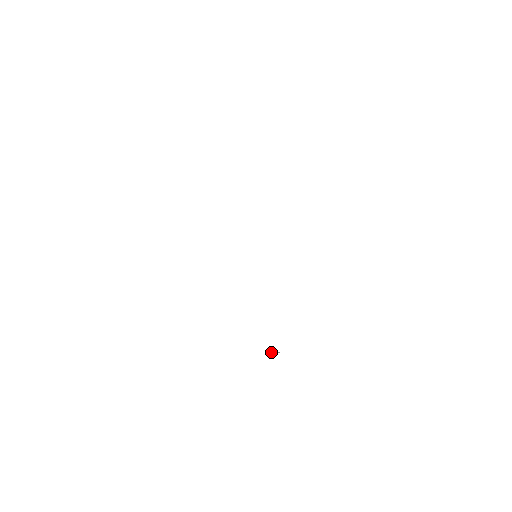
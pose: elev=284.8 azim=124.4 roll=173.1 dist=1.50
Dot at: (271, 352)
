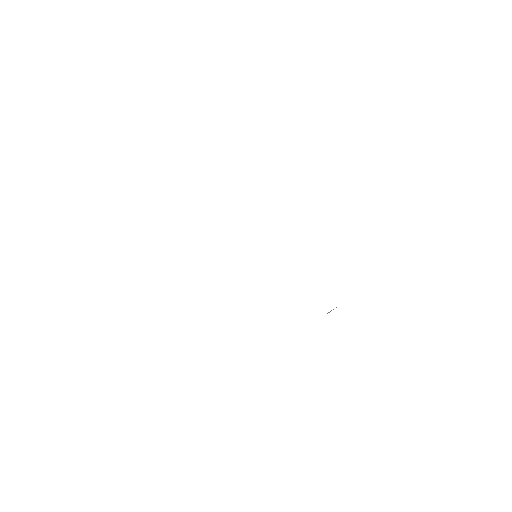
Dot at: occluded
